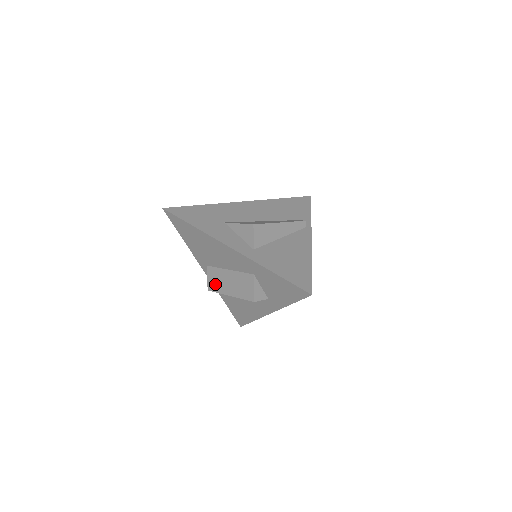
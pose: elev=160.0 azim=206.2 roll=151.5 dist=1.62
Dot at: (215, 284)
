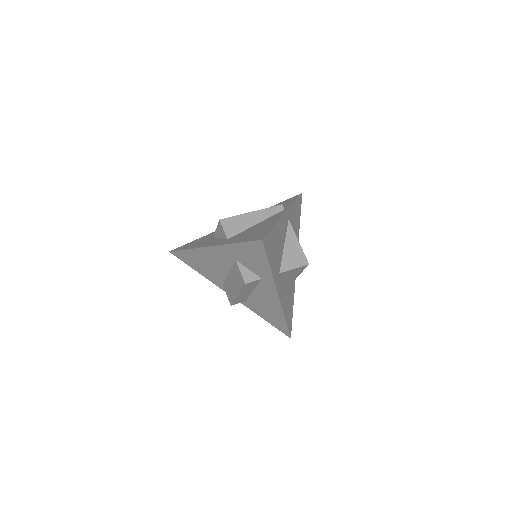
Dot at: (230, 295)
